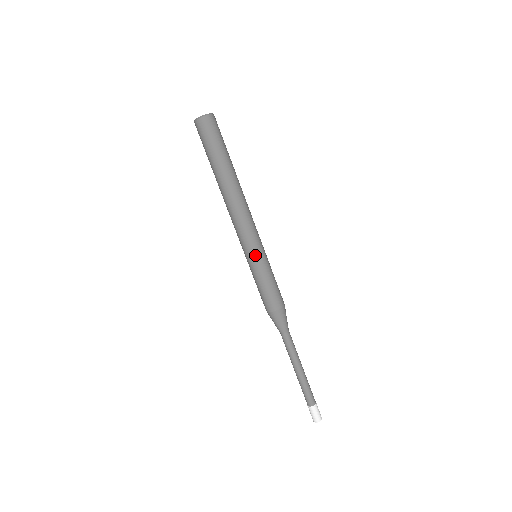
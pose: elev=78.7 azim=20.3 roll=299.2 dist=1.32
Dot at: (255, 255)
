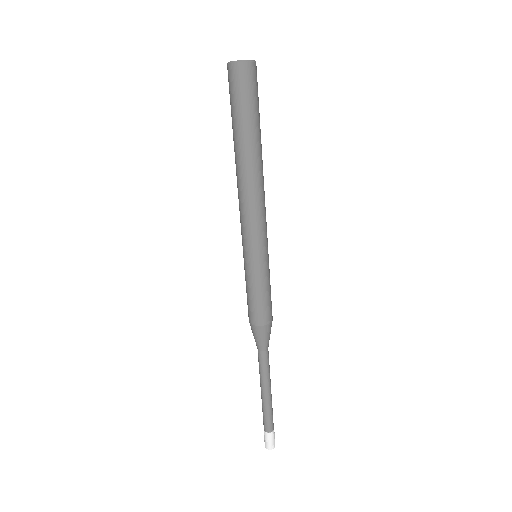
Dot at: (249, 256)
